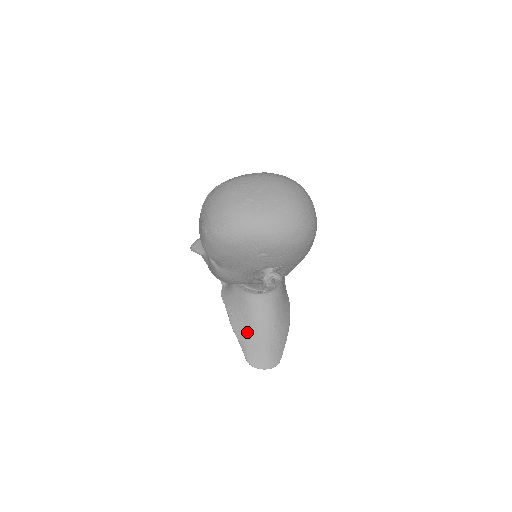
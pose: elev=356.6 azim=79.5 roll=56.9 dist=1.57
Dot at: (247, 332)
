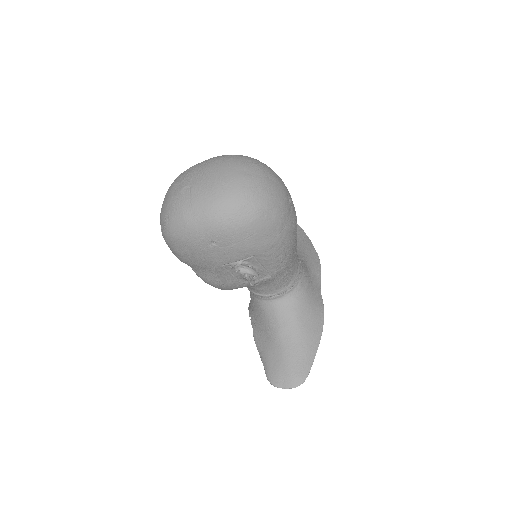
Dot at: (267, 346)
